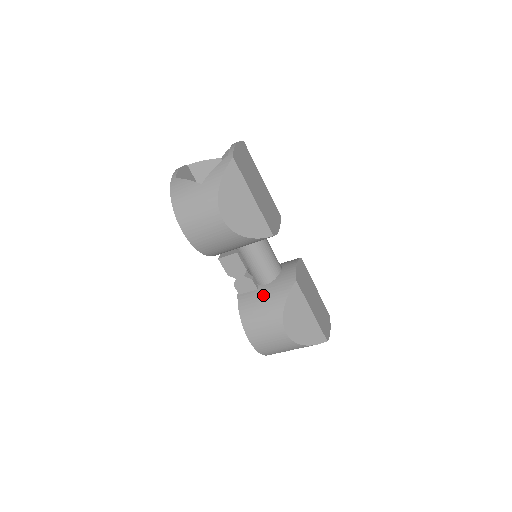
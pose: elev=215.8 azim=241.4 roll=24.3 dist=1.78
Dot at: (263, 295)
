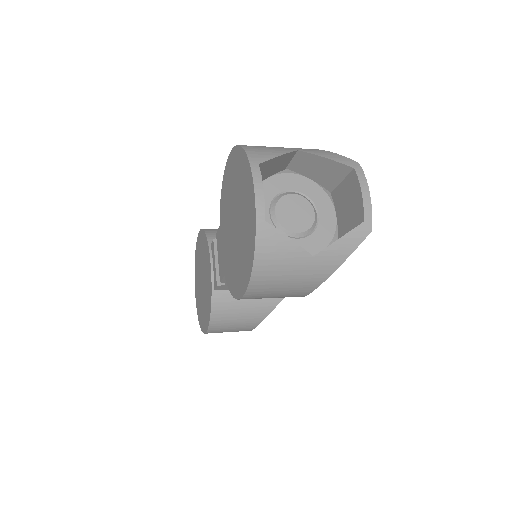
Dot at: (248, 299)
